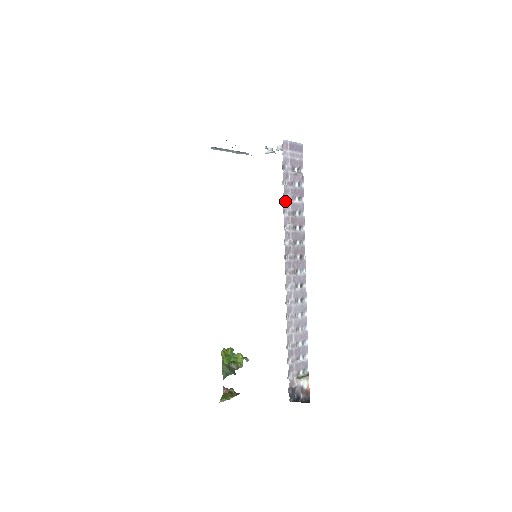
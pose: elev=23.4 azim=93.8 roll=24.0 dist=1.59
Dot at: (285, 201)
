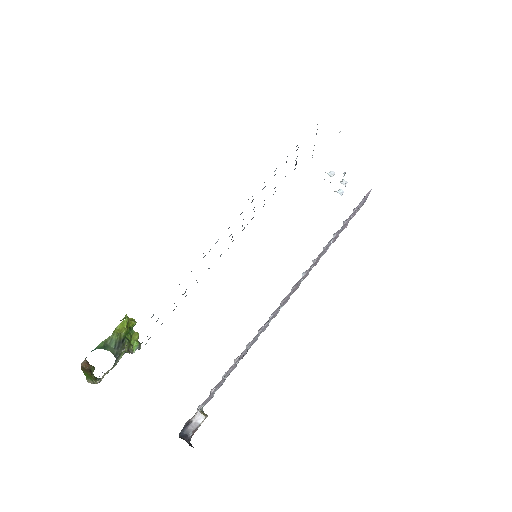
Dot at: occluded
